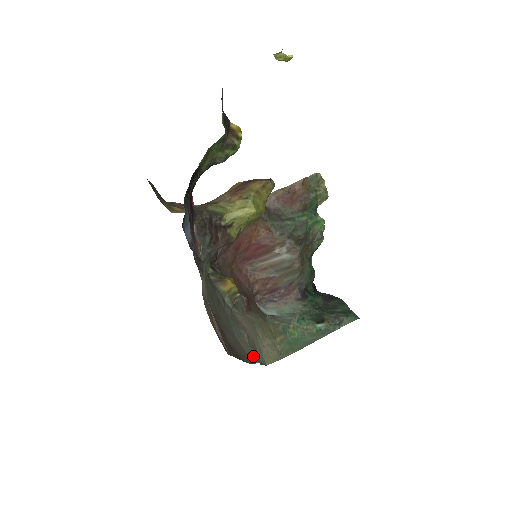
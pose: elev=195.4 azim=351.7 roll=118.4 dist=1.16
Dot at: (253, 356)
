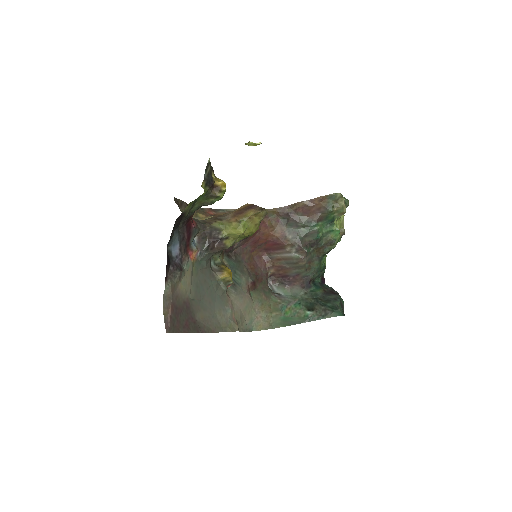
Dot at: (229, 326)
